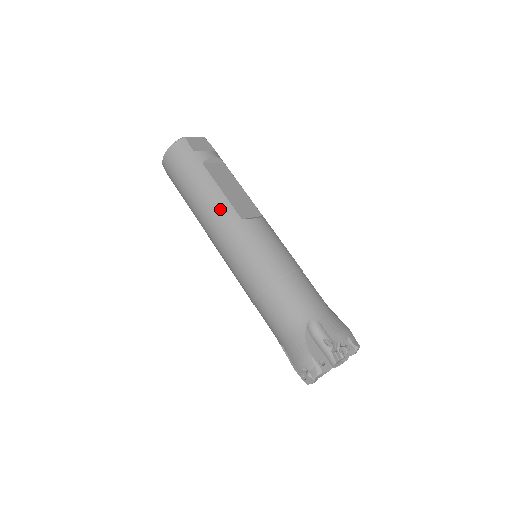
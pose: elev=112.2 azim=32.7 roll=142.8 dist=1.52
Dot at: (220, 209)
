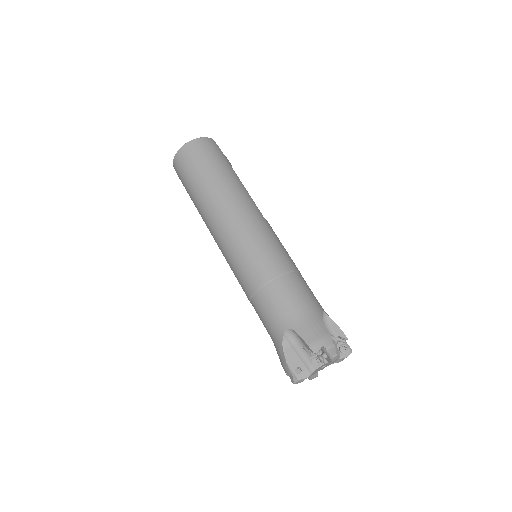
Dot at: (247, 200)
